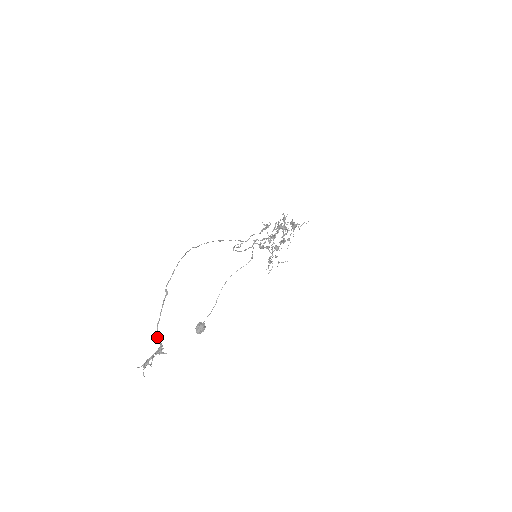
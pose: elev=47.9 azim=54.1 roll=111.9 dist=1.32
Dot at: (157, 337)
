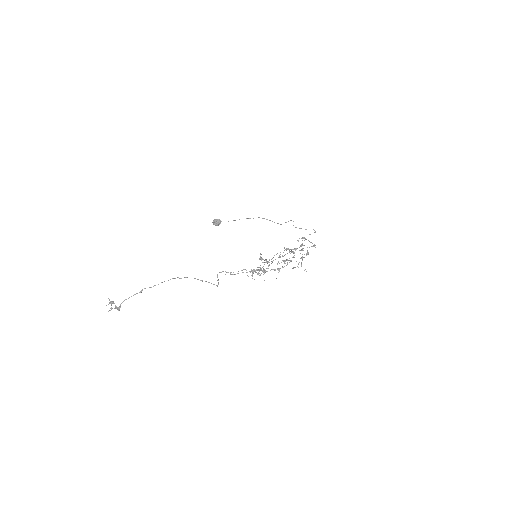
Dot at: occluded
